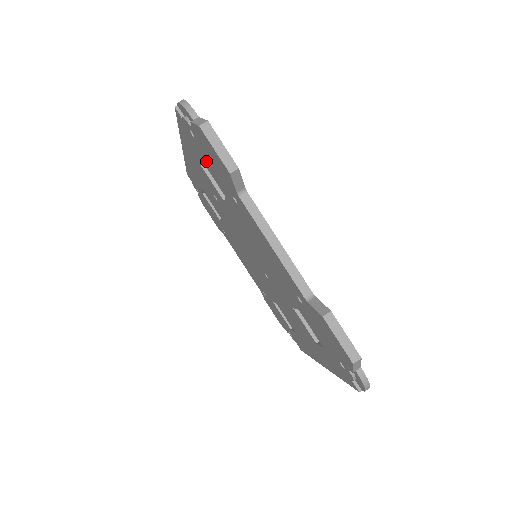
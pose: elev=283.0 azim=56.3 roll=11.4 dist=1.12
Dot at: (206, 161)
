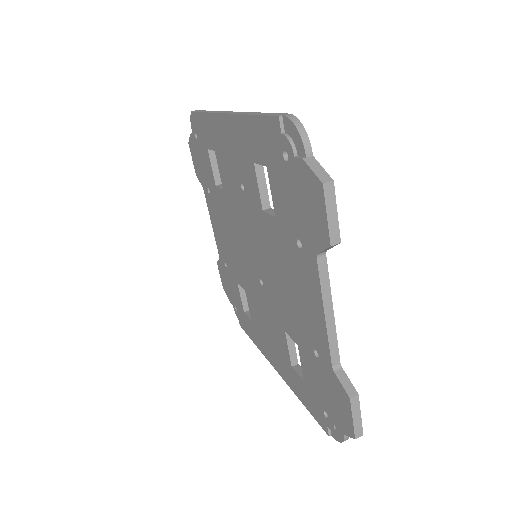
Dot at: (279, 183)
